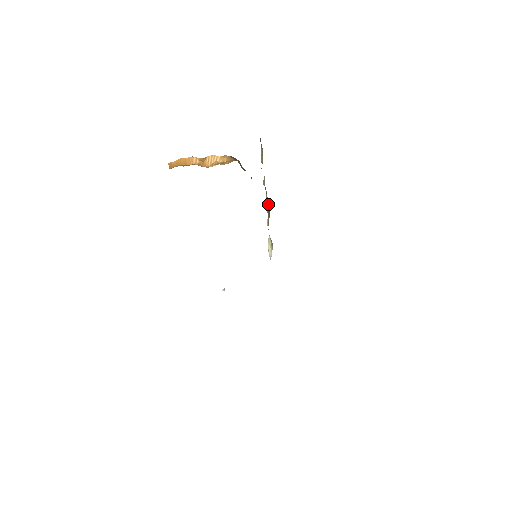
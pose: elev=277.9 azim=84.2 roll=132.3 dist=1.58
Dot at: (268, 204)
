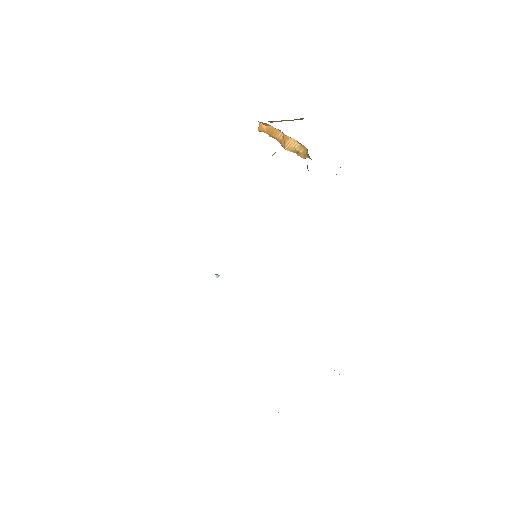
Dot at: occluded
